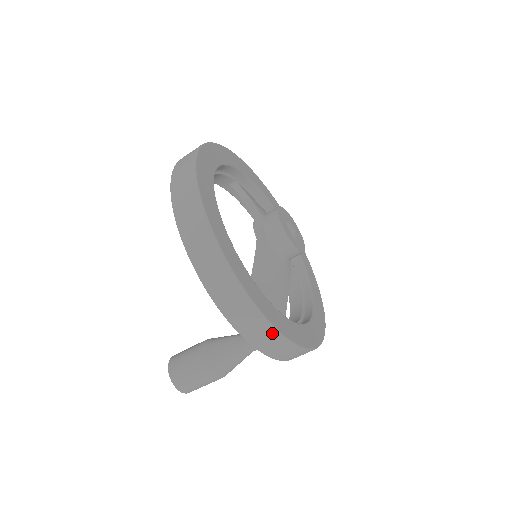
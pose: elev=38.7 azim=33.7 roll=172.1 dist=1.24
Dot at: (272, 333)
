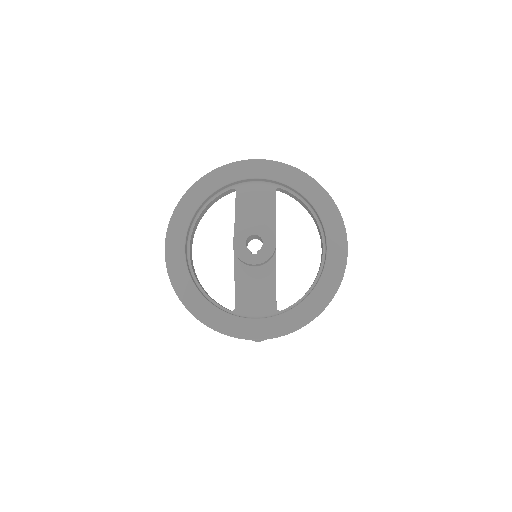
Dot at: occluded
